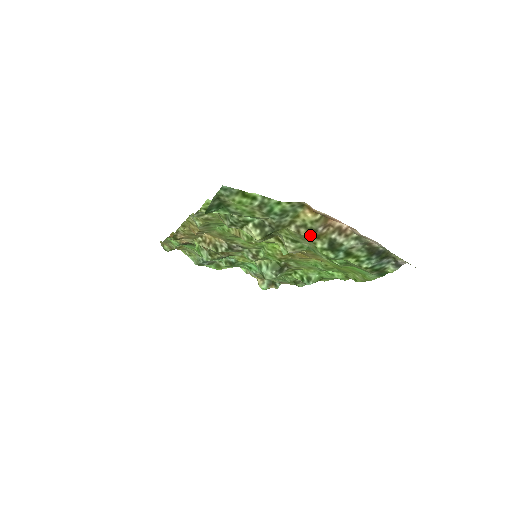
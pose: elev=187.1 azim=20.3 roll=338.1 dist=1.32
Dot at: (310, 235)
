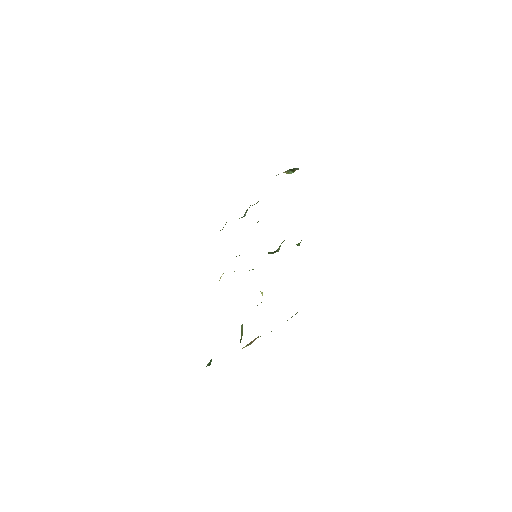
Dot at: occluded
